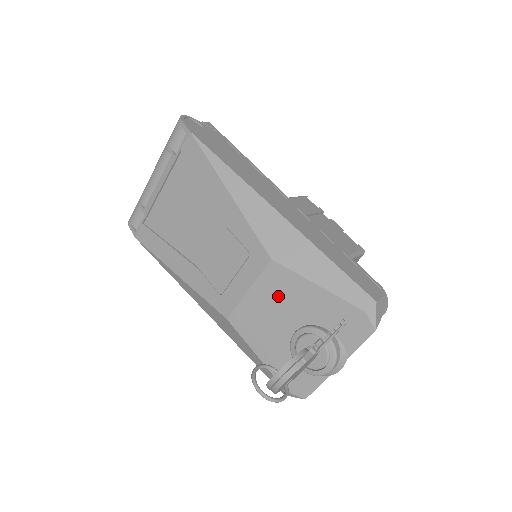
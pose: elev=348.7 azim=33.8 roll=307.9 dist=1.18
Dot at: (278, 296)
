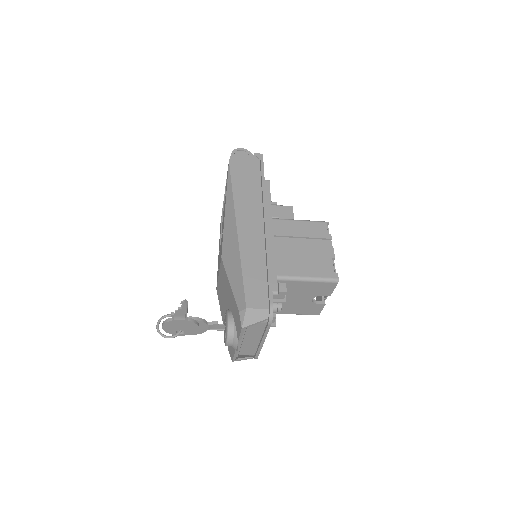
Dot at: (224, 284)
